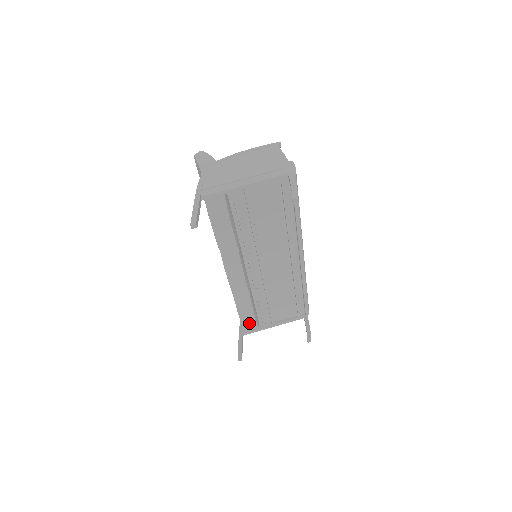
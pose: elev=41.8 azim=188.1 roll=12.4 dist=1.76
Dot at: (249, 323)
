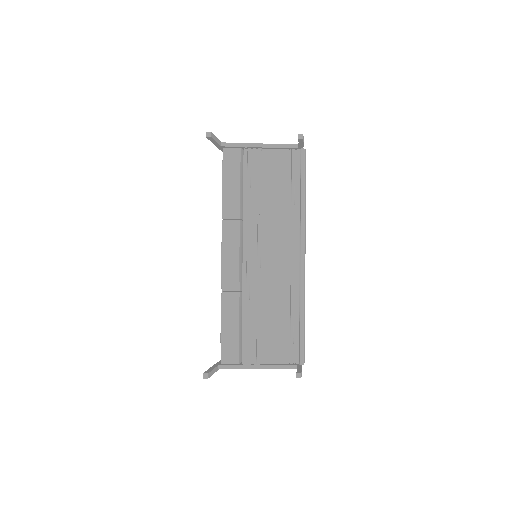
Dot at: (230, 349)
